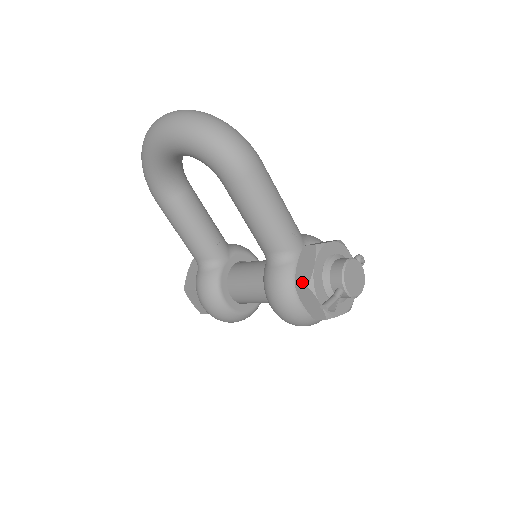
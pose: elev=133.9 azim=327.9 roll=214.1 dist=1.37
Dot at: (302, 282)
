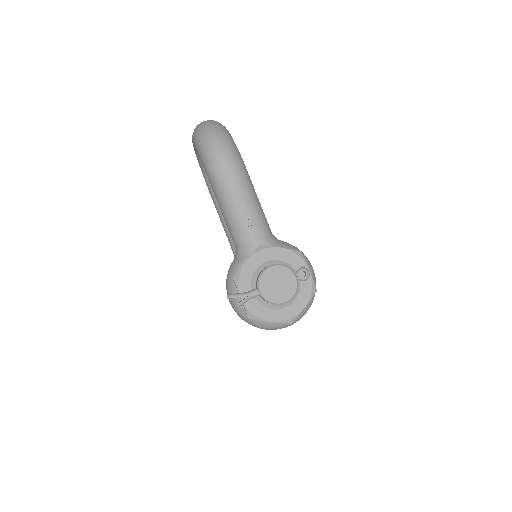
Dot at: occluded
